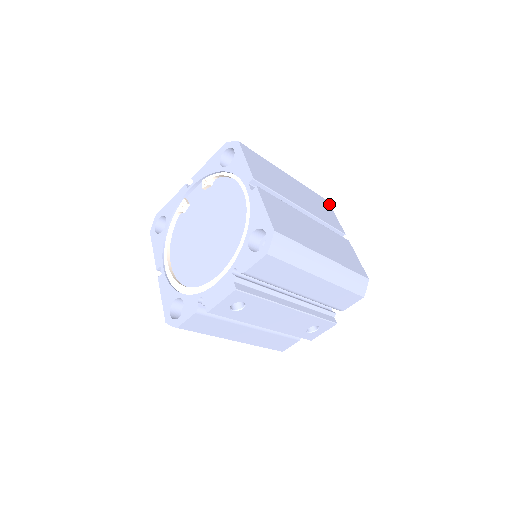
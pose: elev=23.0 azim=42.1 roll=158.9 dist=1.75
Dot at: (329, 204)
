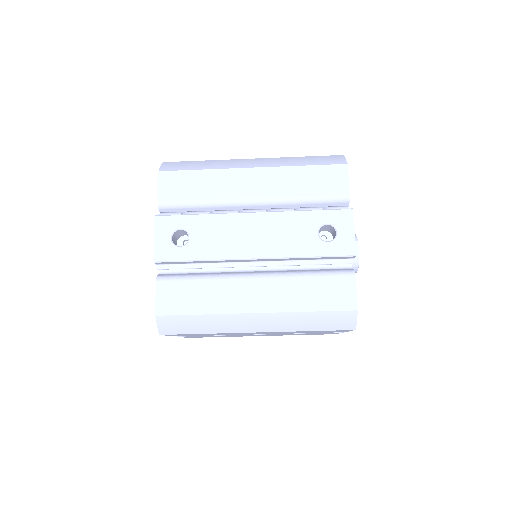
Dot at: occluded
